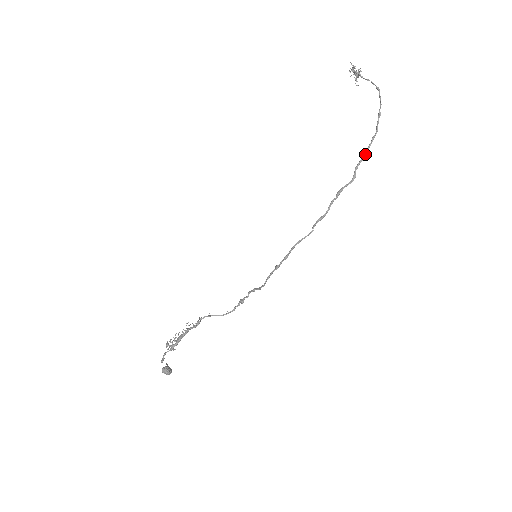
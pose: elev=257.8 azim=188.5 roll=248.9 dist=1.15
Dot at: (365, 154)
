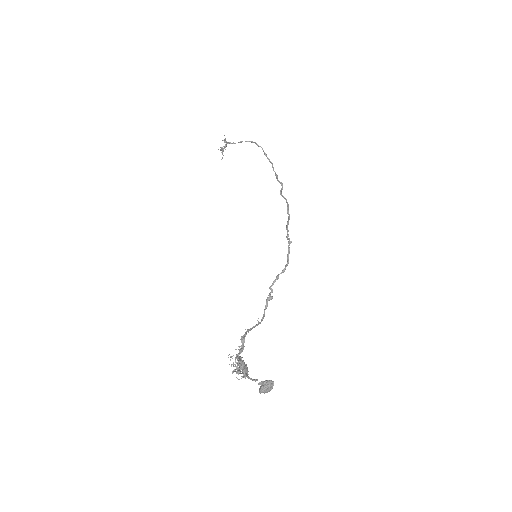
Dot at: occluded
